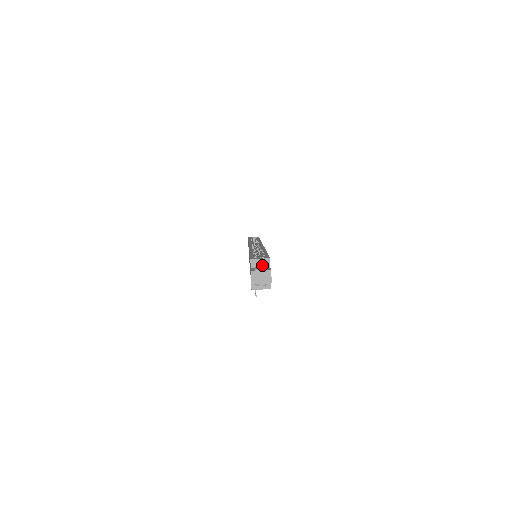
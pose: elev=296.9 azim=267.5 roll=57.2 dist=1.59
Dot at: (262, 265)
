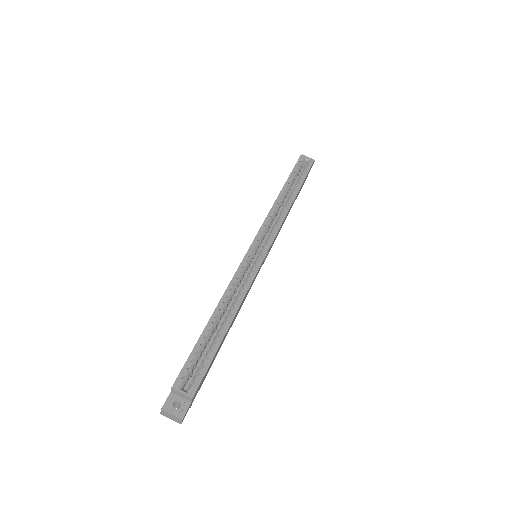
Dot at: (183, 397)
